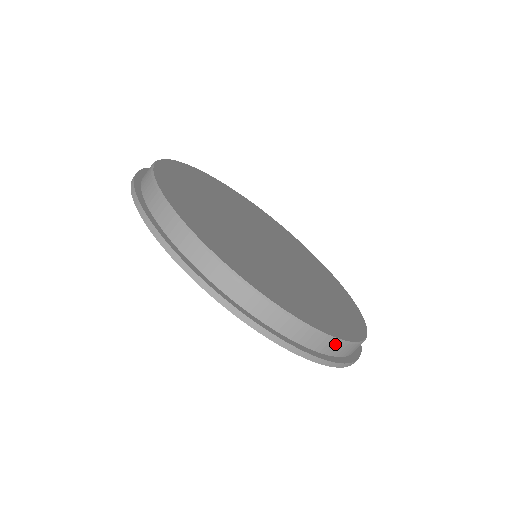
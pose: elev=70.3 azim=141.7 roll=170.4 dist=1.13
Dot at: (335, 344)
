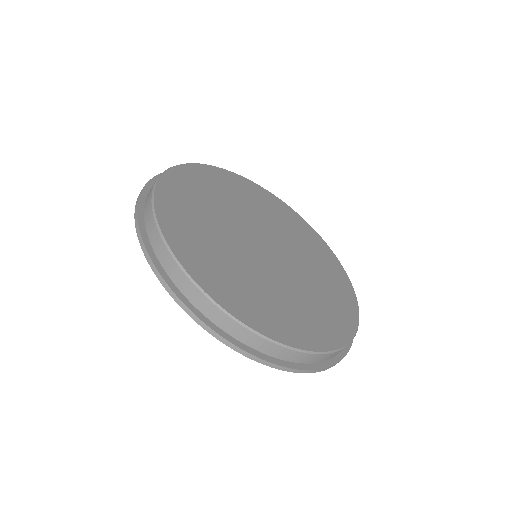
Dot at: occluded
